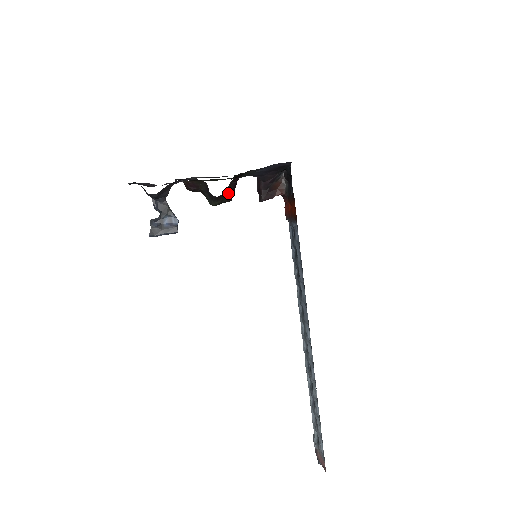
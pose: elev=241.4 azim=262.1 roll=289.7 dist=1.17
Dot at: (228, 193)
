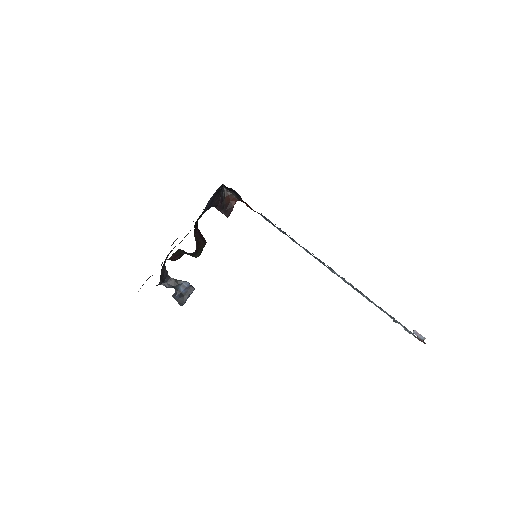
Dot at: (199, 242)
